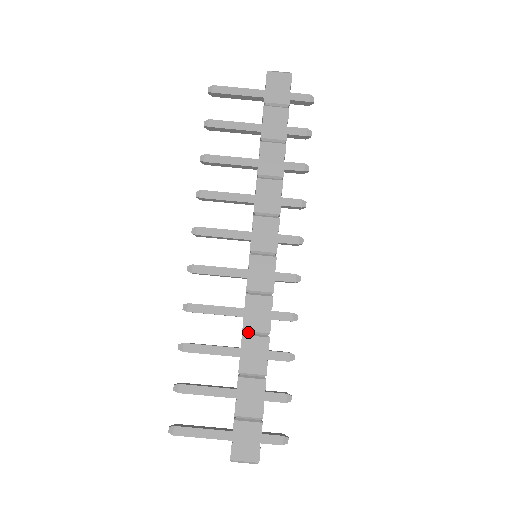
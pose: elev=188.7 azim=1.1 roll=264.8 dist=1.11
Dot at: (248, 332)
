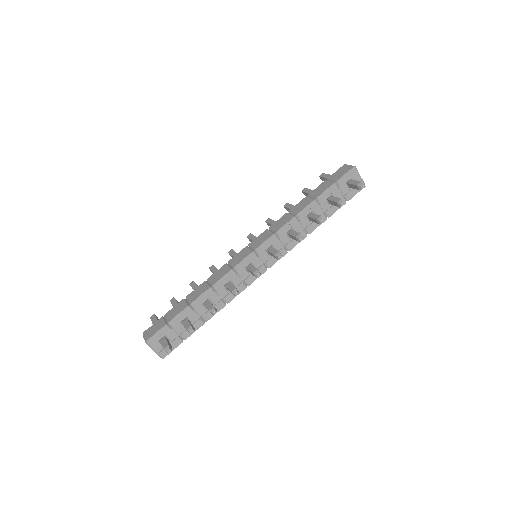
Dot at: (208, 281)
